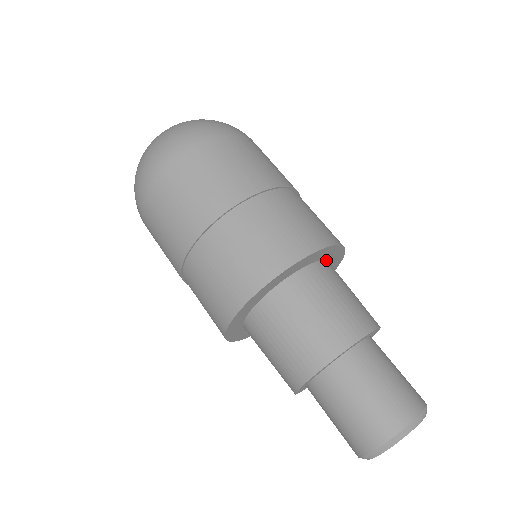
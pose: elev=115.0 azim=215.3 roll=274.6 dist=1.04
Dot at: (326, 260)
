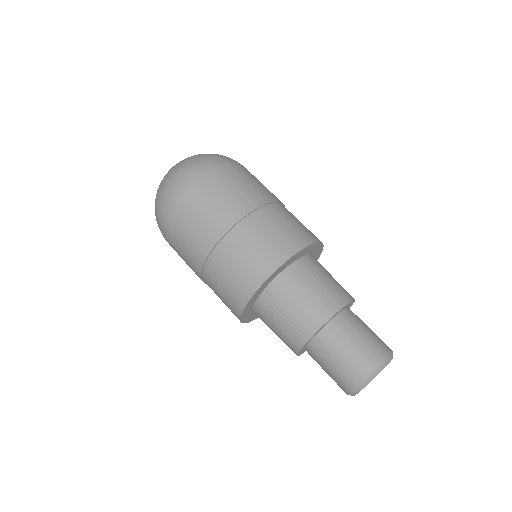
Dot at: occluded
